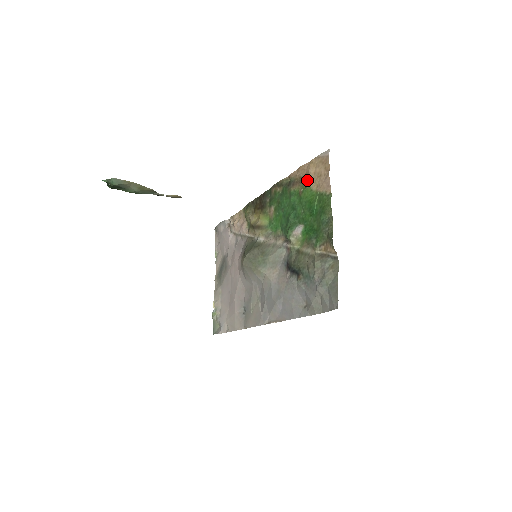
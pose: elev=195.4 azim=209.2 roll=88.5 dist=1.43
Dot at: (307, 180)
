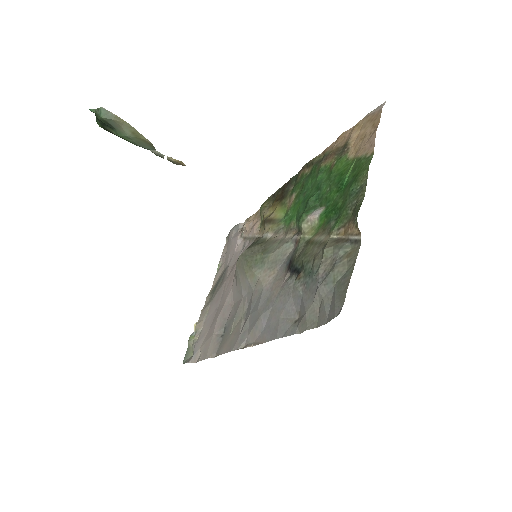
Dot at: (345, 147)
